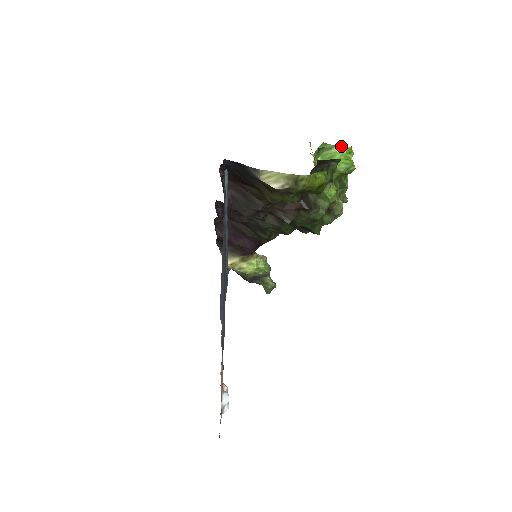
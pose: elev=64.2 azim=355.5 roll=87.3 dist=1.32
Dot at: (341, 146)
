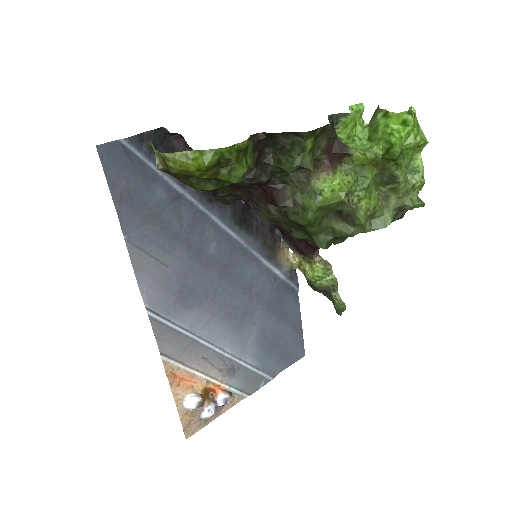
Dot at: occluded
